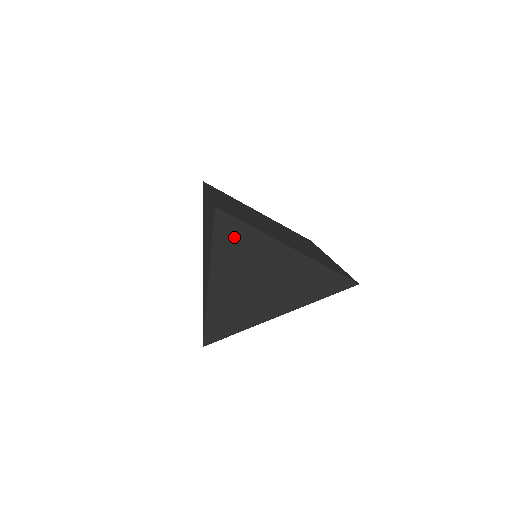
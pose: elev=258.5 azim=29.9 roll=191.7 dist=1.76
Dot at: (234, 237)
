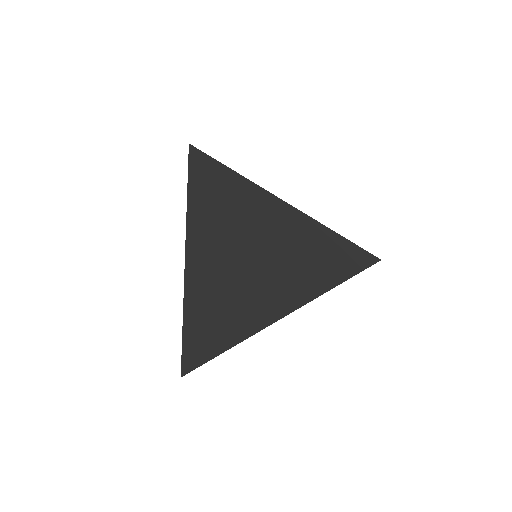
Dot at: (213, 189)
